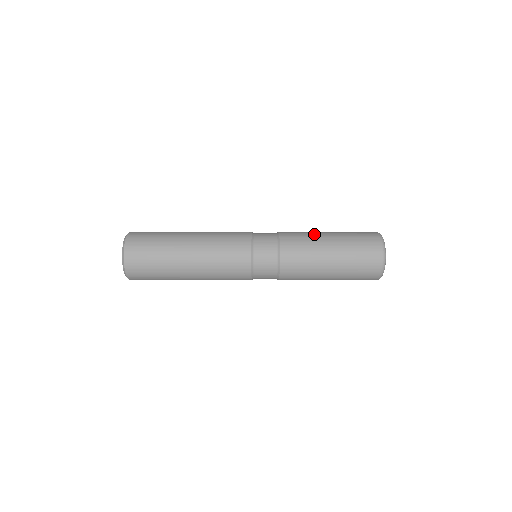
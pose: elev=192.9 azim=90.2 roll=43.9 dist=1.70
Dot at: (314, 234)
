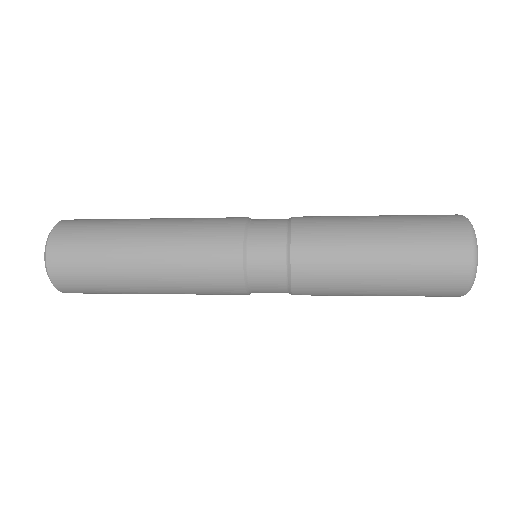
Dot at: (349, 217)
